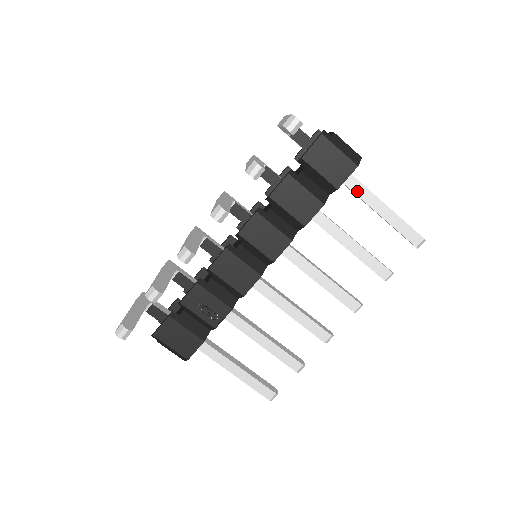
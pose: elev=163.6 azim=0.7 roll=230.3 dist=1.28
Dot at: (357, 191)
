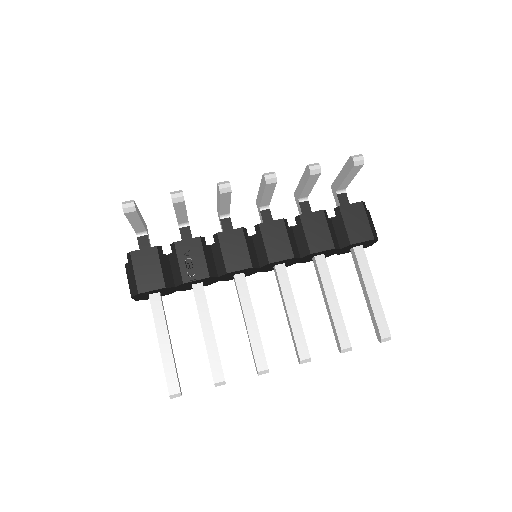
Dot at: (361, 263)
